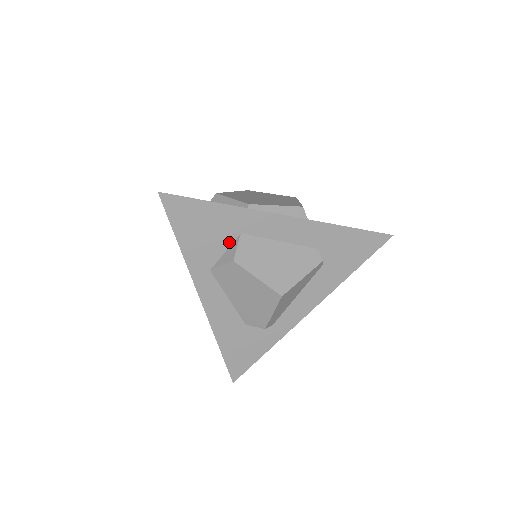
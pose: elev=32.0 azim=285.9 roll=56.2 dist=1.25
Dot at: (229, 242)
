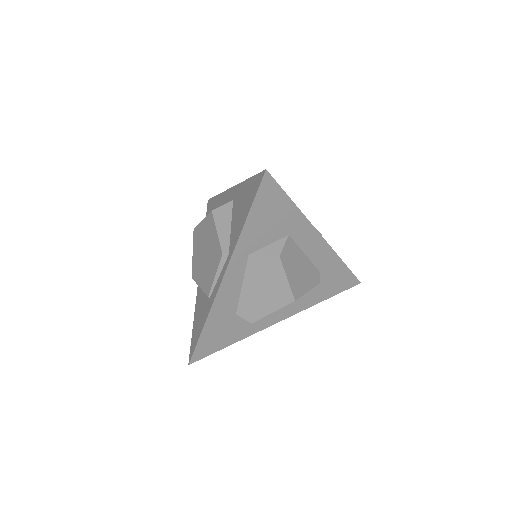
Dot at: (277, 238)
